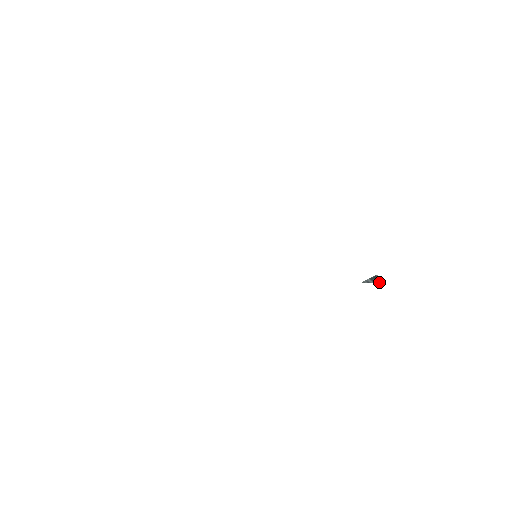
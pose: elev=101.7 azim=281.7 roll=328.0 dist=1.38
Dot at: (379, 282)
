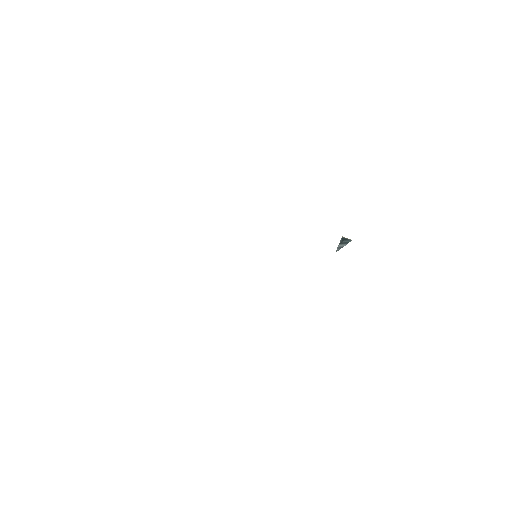
Dot at: (350, 240)
